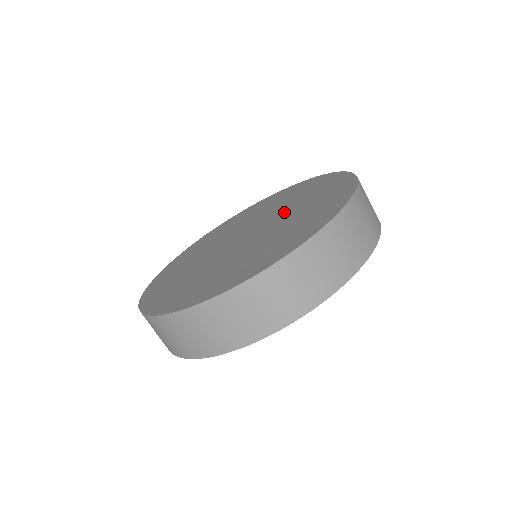
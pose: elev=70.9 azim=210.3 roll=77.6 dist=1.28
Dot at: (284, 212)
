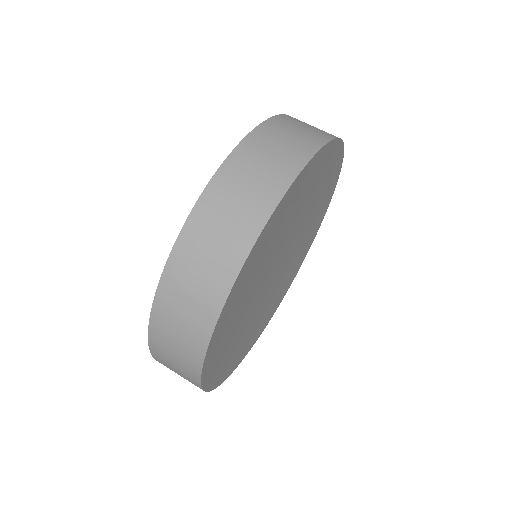
Dot at: occluded
